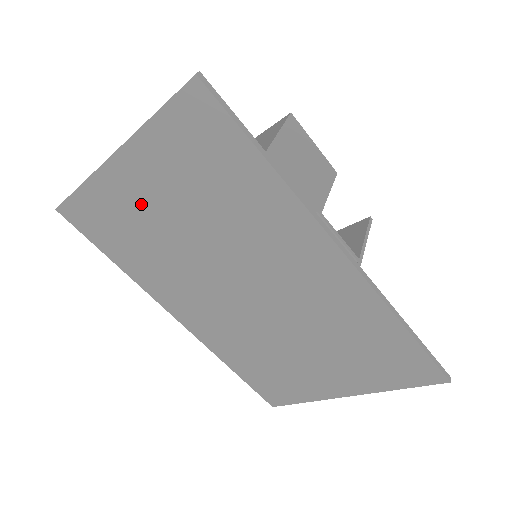
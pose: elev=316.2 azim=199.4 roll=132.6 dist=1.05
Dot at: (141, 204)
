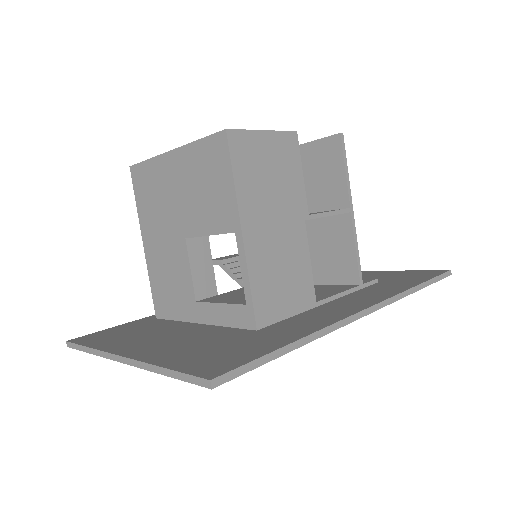
Dot at: occluded
